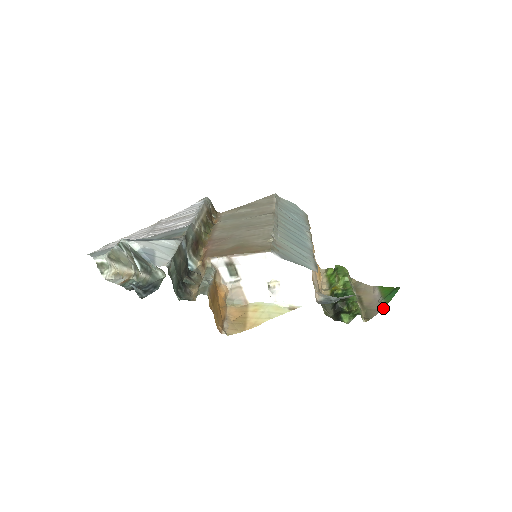
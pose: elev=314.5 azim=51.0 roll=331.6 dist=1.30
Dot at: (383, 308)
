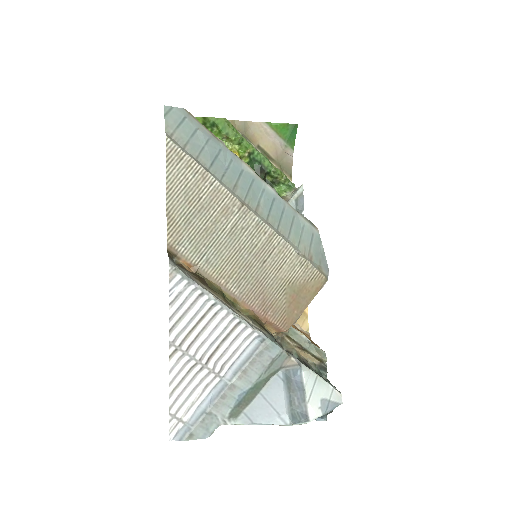
Dot at: occluded
